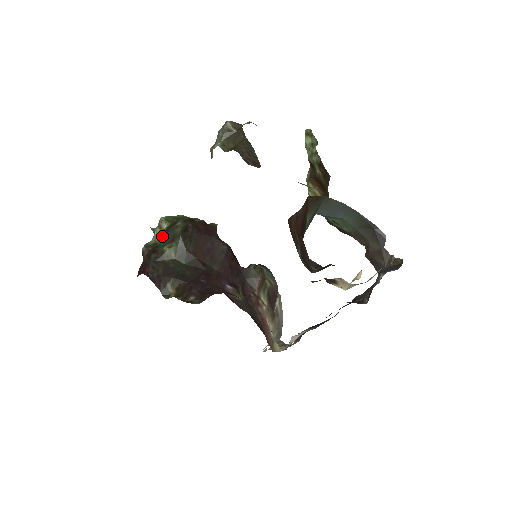
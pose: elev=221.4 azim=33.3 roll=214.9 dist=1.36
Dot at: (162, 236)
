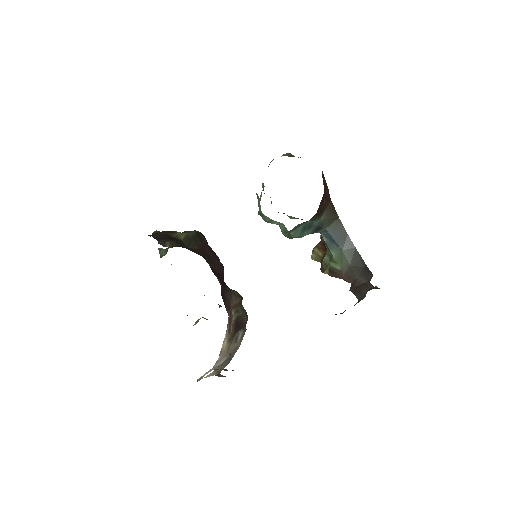
Dot at: occluded
